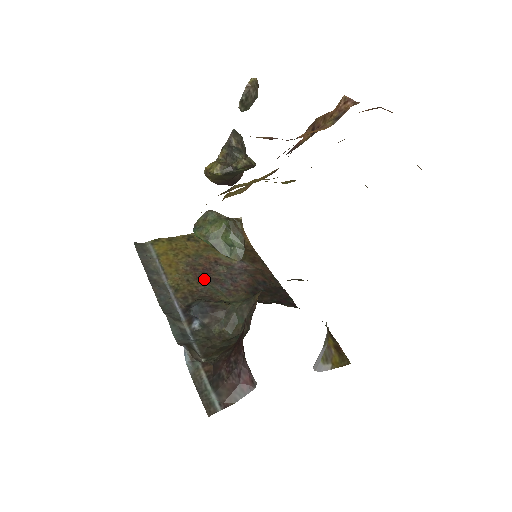
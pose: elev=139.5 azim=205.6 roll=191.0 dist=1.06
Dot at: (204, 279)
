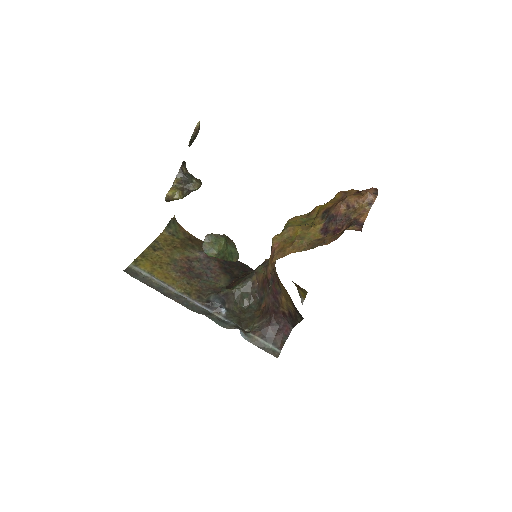
Dot at: (195, 277)
